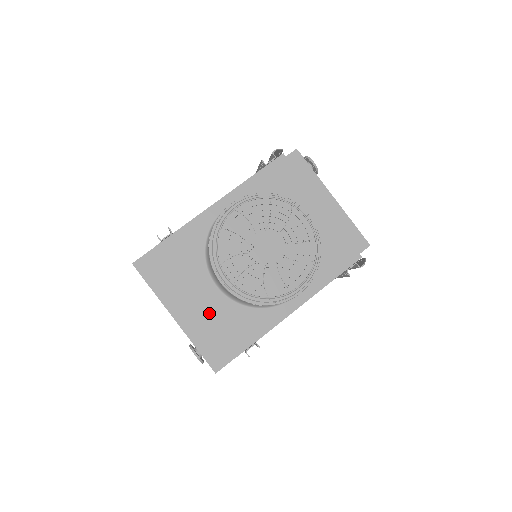
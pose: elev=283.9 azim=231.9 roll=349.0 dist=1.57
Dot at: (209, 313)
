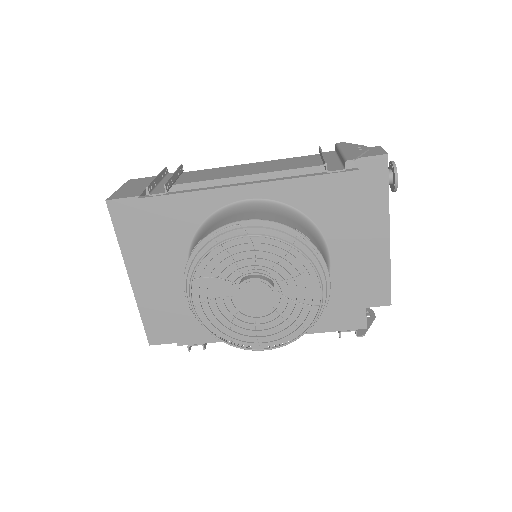
Dot at: (168, 295)
